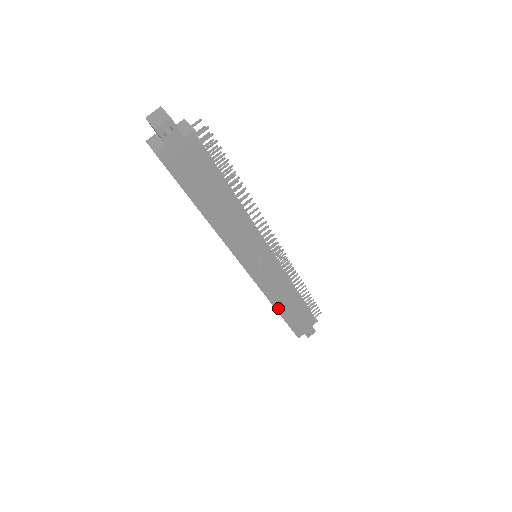
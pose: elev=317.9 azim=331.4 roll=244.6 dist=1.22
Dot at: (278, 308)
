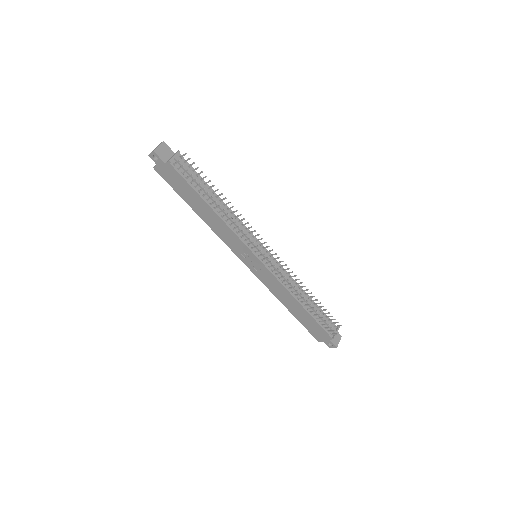
Dot at: (285, 305)
